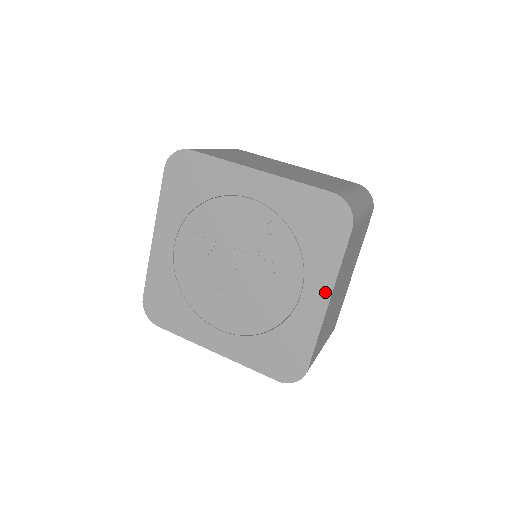
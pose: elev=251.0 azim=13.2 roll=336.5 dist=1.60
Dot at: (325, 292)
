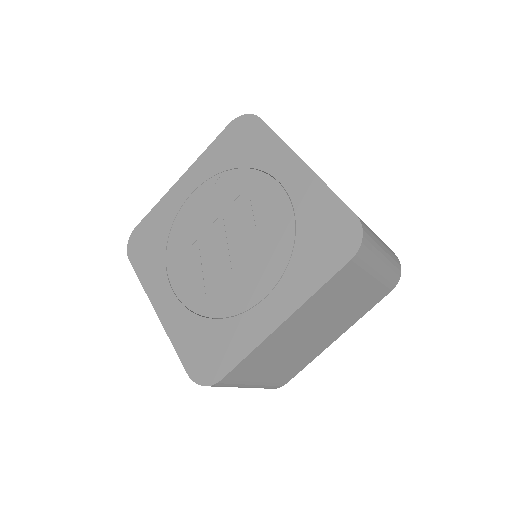
Dot at: (291, 160)
